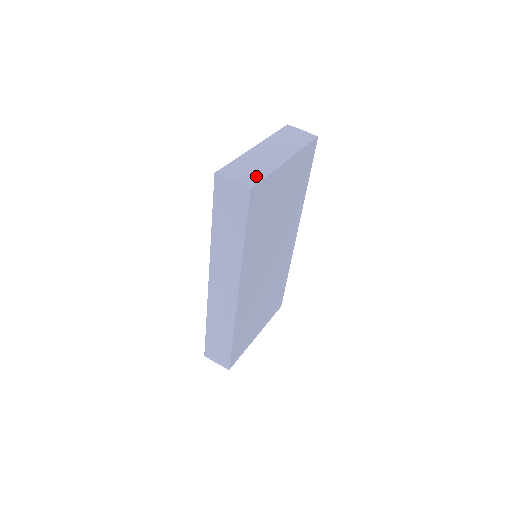
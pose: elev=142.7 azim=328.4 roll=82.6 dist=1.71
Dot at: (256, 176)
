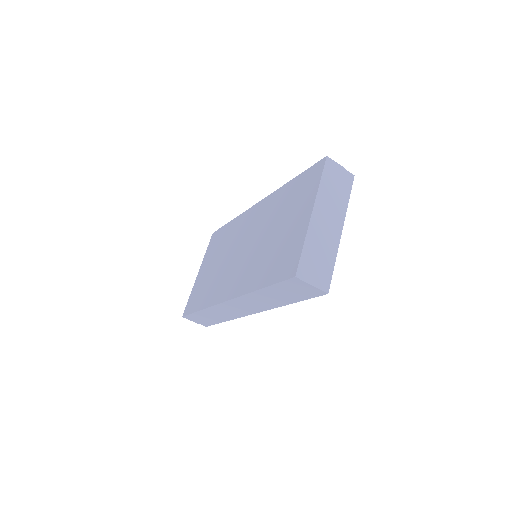
Dot at: (327, 270)
